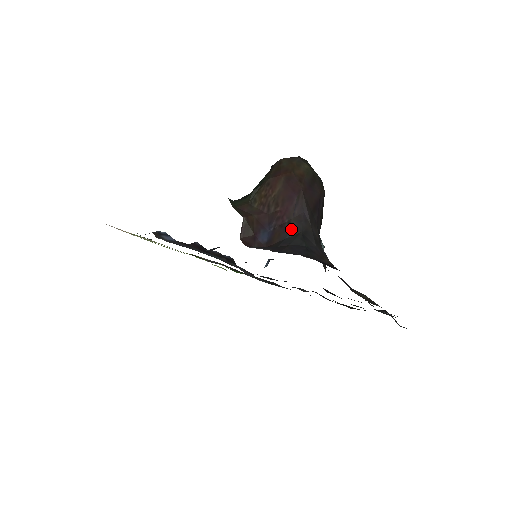
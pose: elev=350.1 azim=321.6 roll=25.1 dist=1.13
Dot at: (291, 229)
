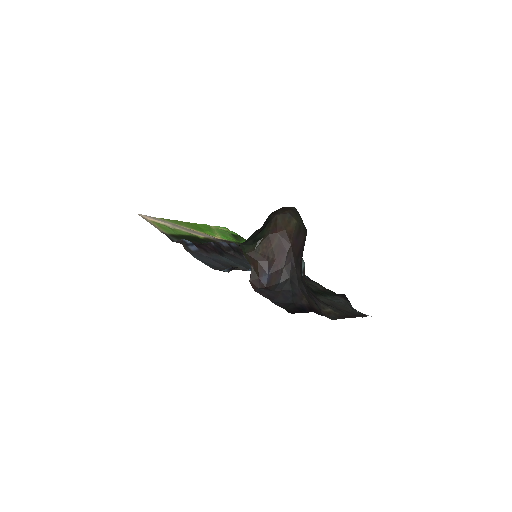
Dot at: (283, 276)
